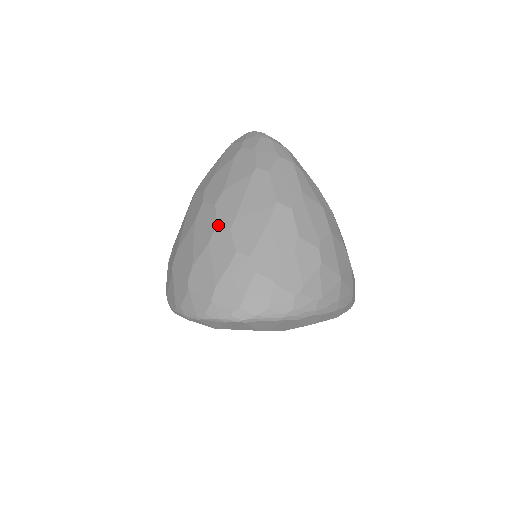
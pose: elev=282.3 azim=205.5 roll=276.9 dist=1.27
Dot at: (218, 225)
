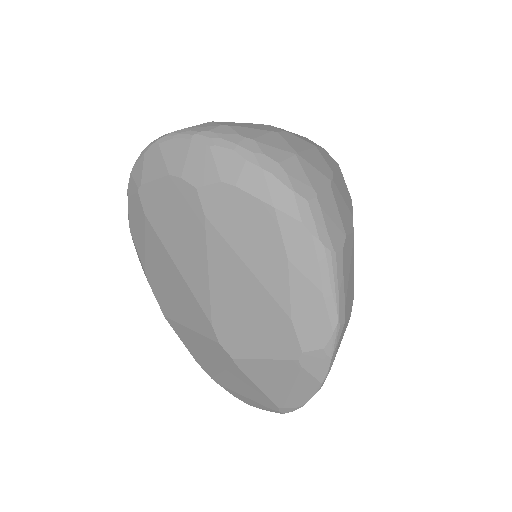
Dot at: occluded
